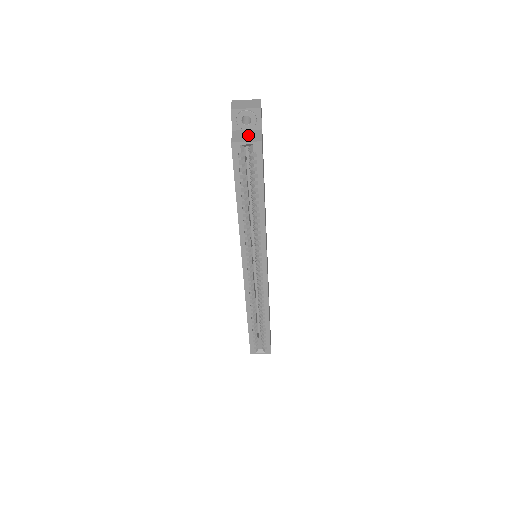
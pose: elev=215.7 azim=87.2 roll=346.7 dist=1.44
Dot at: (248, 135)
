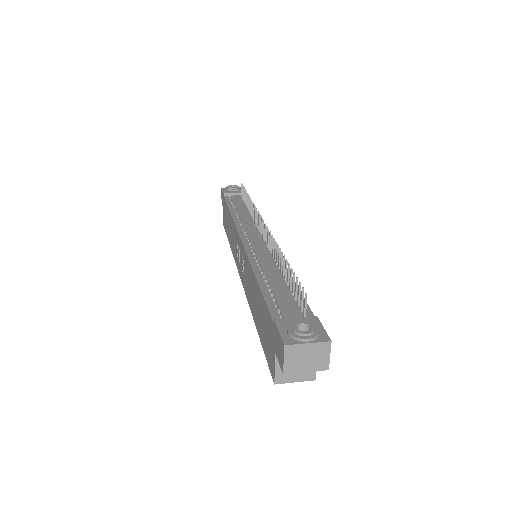
Dot at: occluded
